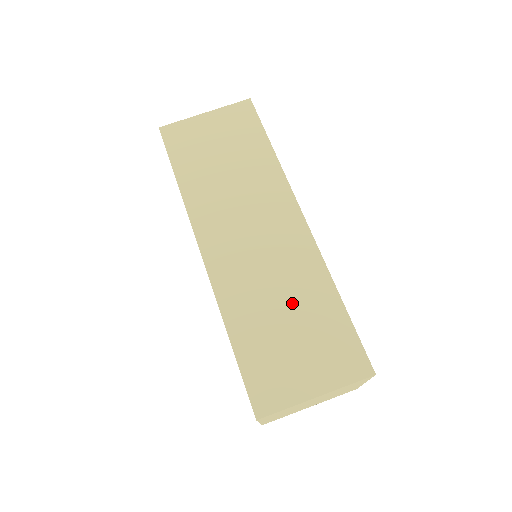
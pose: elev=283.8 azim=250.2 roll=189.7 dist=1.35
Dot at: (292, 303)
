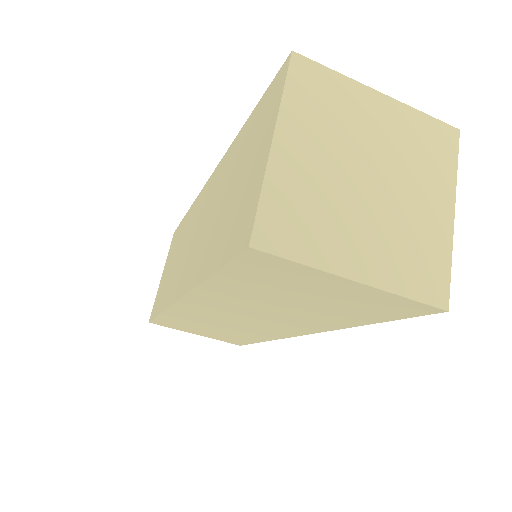
Dot at: (226, 331)
